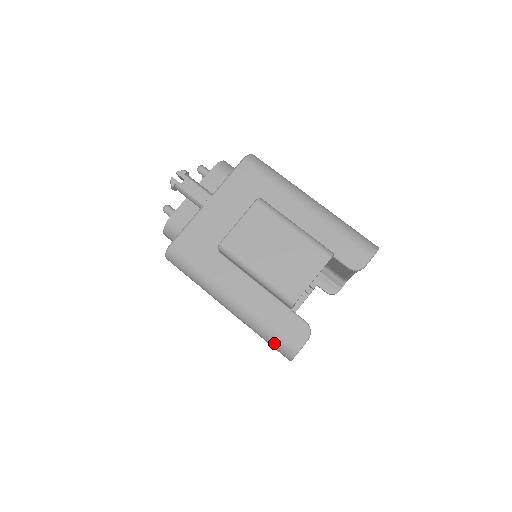
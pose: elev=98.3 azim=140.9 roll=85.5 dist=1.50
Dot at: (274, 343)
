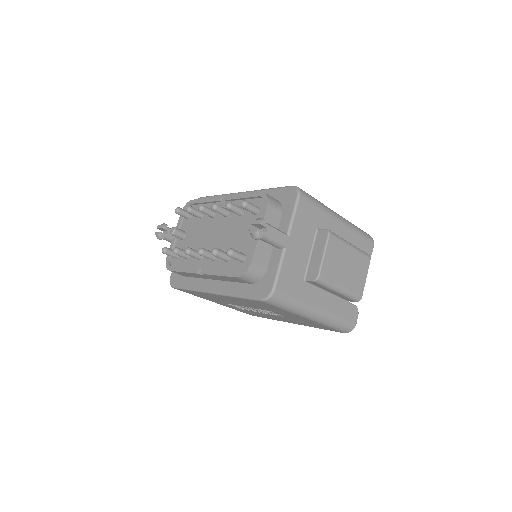
Dot at: (341, 328)
